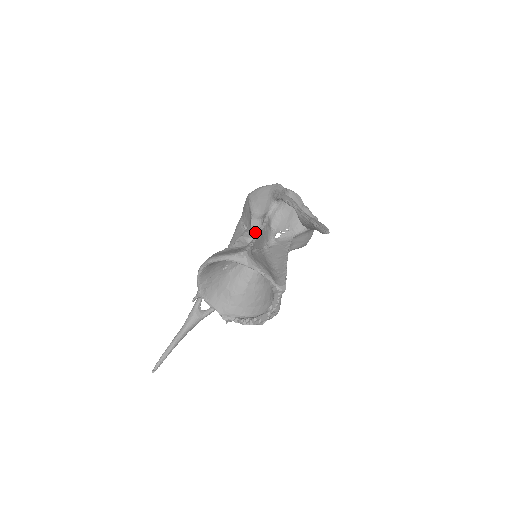
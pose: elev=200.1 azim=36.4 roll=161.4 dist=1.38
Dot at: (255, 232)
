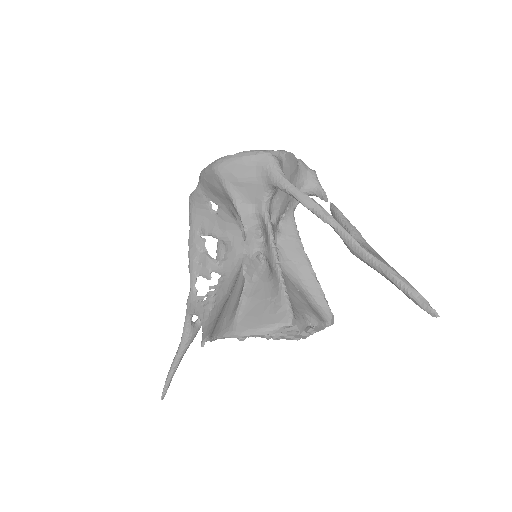
Dot at: (254, 236)
